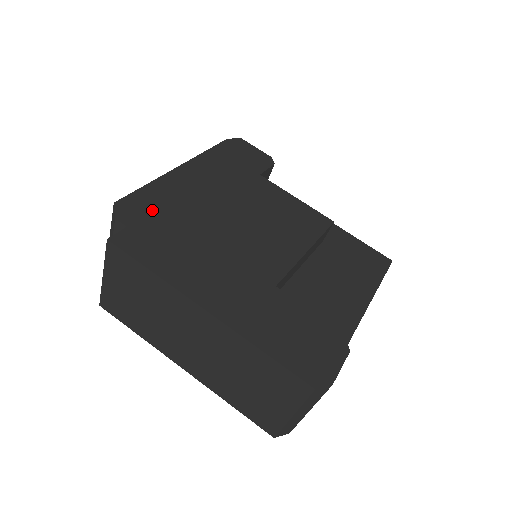
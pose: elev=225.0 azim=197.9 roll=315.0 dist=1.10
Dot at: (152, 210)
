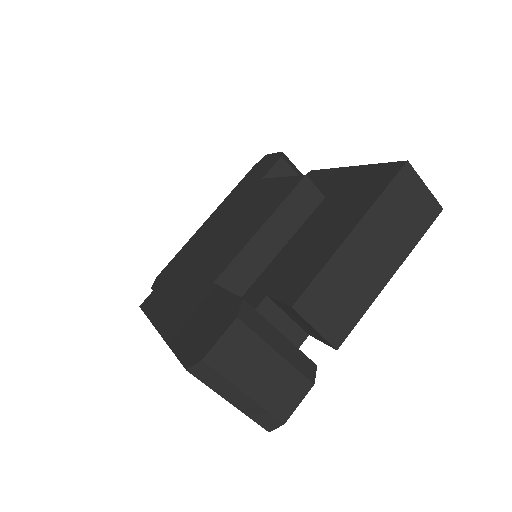
Dot at: (172, 268)
